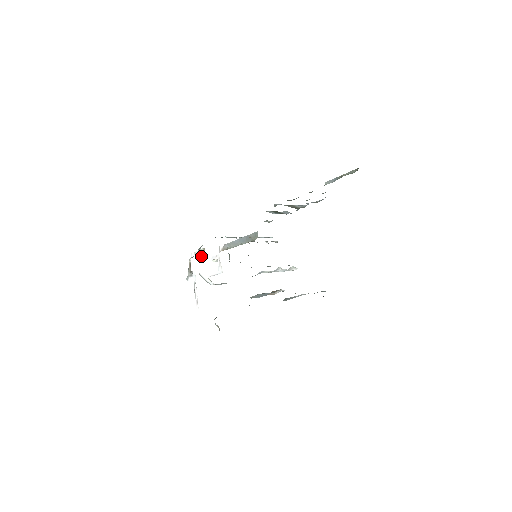
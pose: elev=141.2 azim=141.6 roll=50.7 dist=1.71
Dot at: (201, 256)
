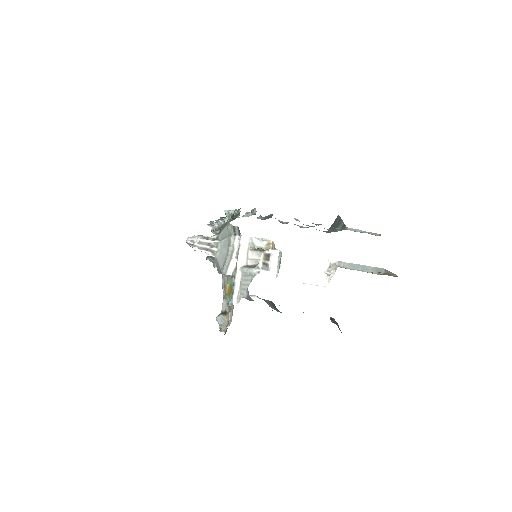
Dot at: (299, 257)
